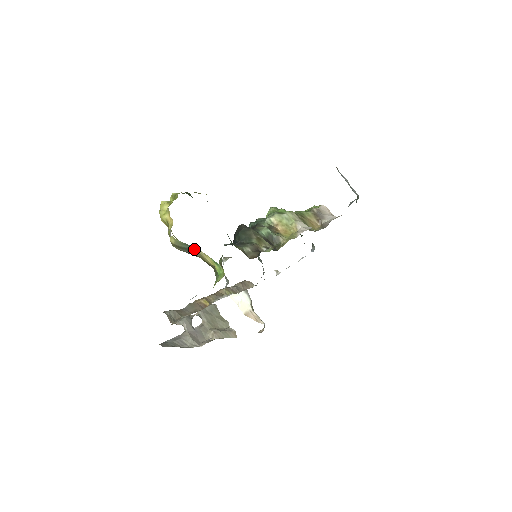
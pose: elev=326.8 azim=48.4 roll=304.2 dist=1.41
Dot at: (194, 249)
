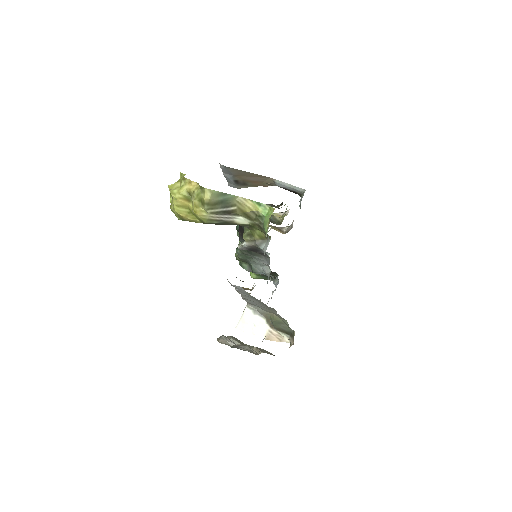
Dot at: (232, 198)
